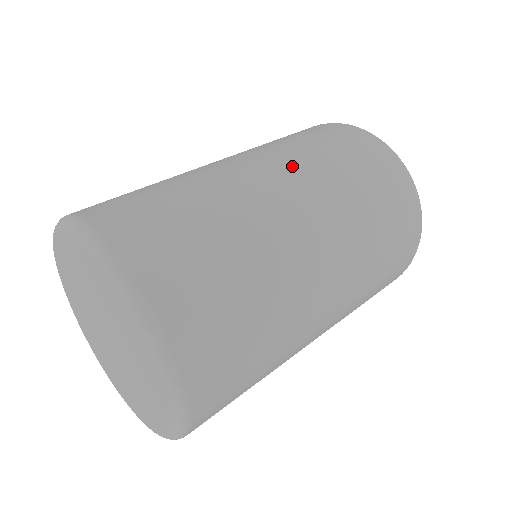
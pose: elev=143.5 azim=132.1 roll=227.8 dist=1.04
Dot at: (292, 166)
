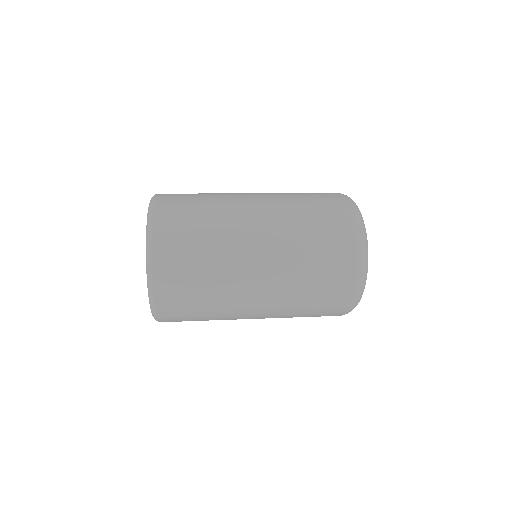
Dot at: (279, 230)
